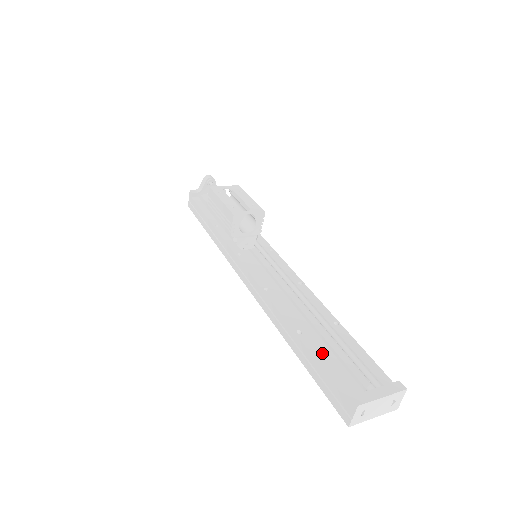
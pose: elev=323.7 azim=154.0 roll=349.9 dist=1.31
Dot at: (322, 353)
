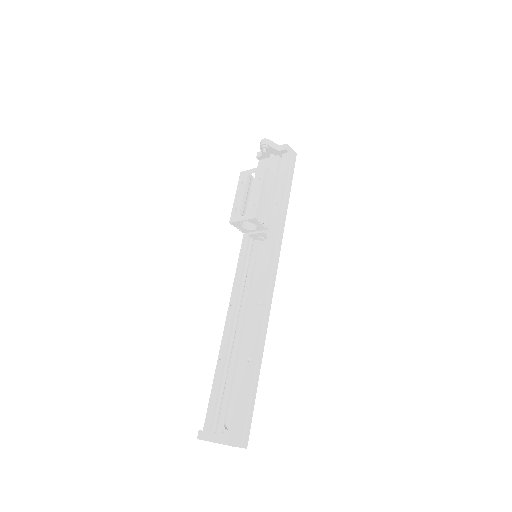
Dot at: (219, 384)
